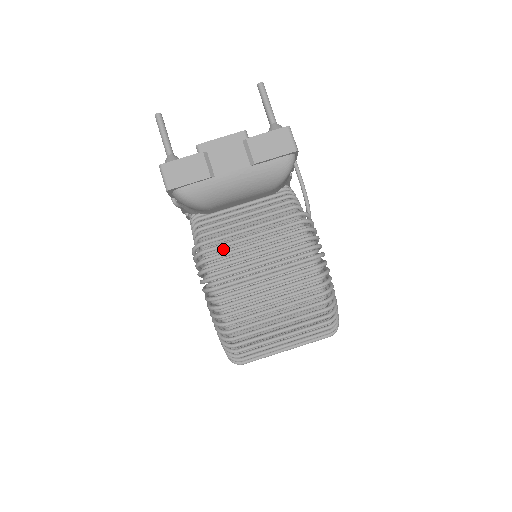
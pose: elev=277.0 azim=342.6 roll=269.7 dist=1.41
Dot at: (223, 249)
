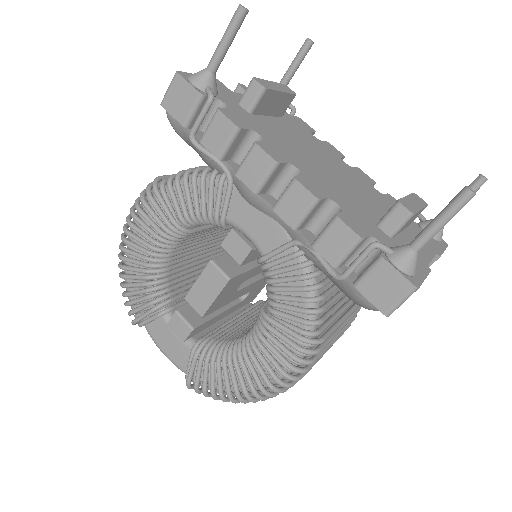
Dot at: occluded
